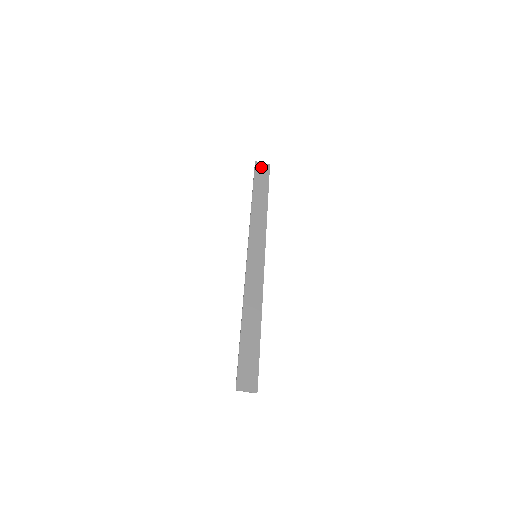
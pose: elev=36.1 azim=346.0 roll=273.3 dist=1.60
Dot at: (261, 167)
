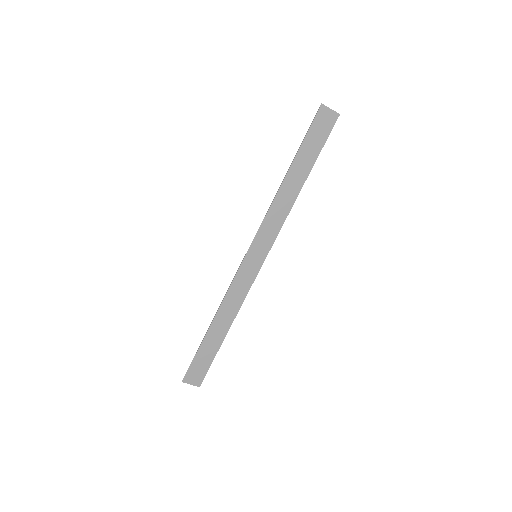
Dot at: (325, 117)
